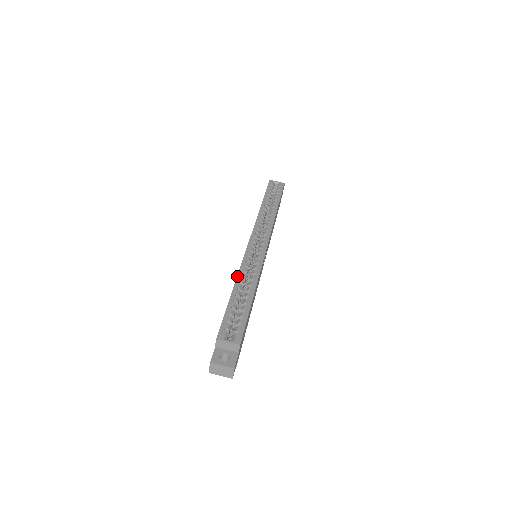
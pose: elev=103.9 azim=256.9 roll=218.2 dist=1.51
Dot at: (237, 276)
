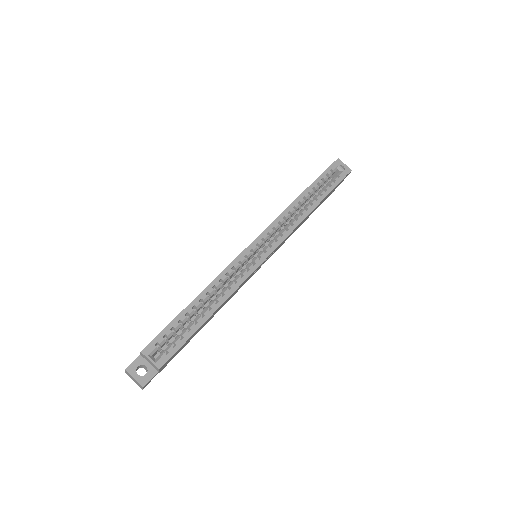
Dot at: (210, 283)
